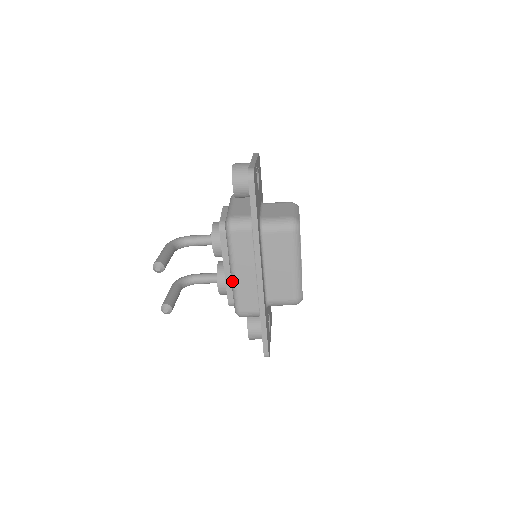
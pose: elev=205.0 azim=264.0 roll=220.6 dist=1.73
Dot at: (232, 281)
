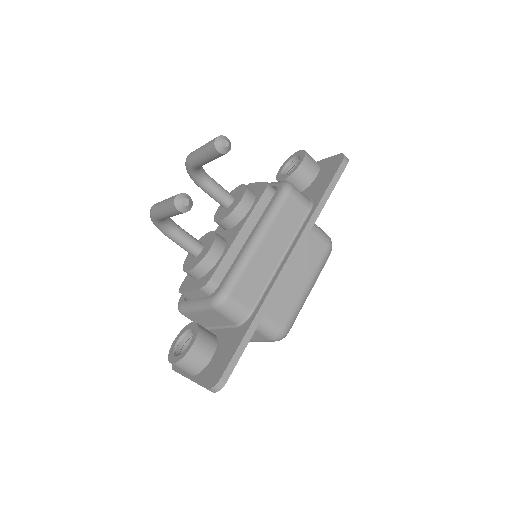
Dot at: (248, 249)
